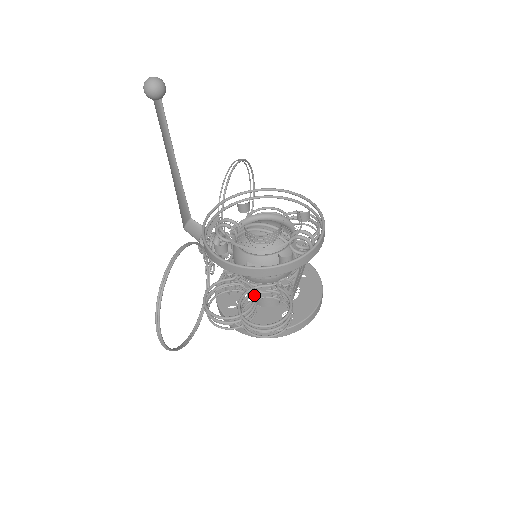
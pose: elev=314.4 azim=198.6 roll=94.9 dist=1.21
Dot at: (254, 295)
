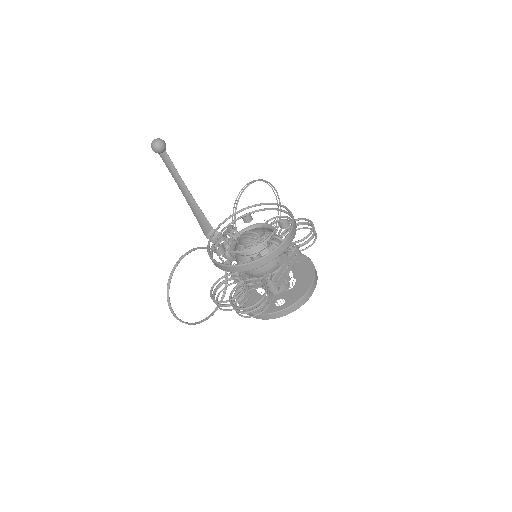
Dot at: (243, 286)
